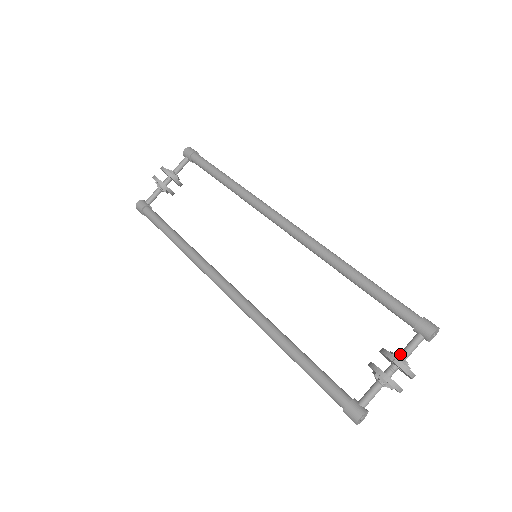
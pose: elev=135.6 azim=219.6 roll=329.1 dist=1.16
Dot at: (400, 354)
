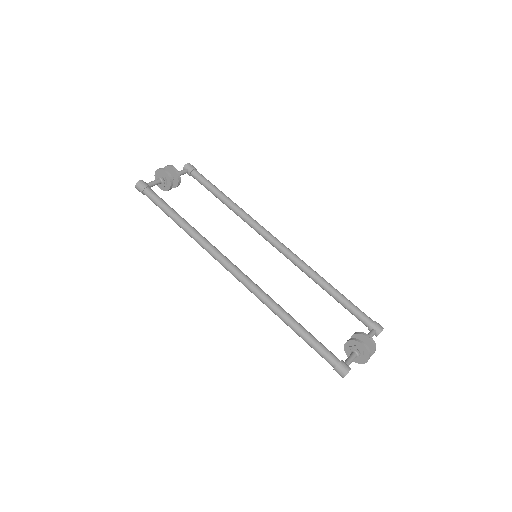
Dot at: occluded
